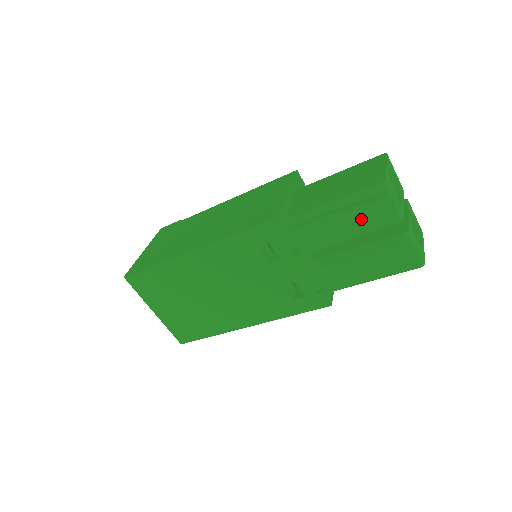
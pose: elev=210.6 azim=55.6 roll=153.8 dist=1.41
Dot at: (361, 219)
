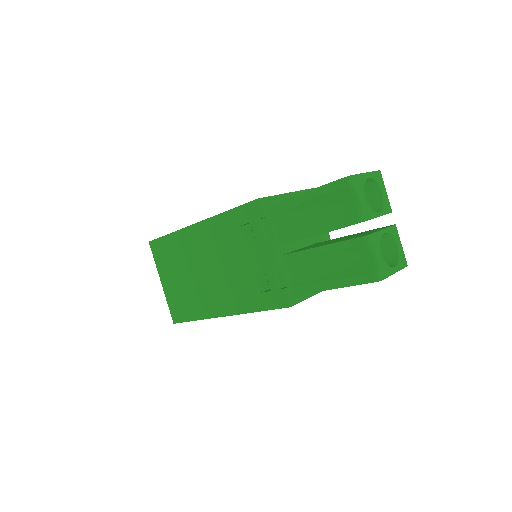
Dot at: (329, 216)
